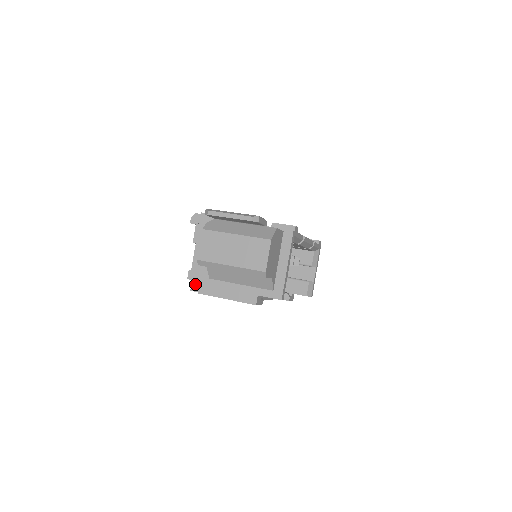
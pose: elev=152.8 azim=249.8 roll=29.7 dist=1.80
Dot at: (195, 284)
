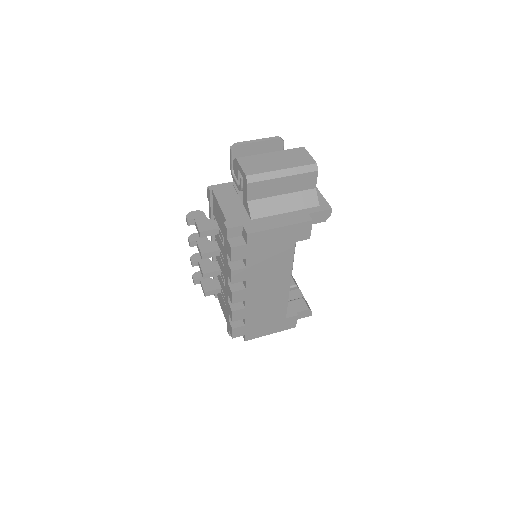
Dot at: (233, 241)
